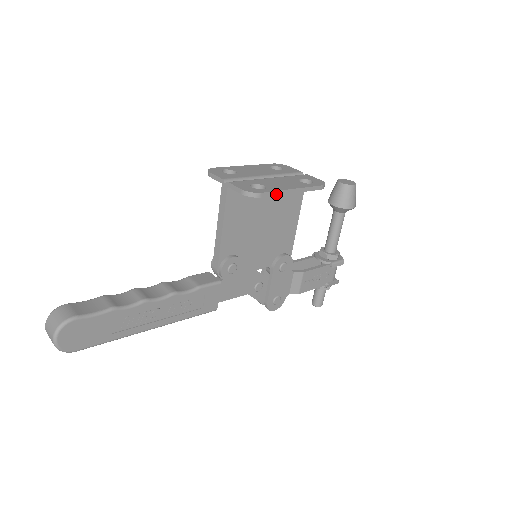
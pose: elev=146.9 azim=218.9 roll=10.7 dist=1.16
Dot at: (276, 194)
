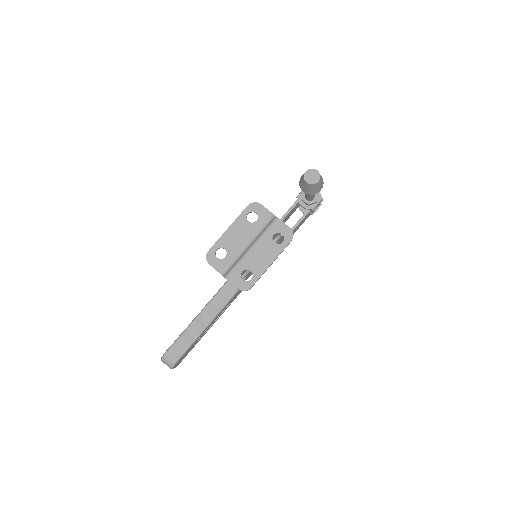
Dot at: (260, 277)
